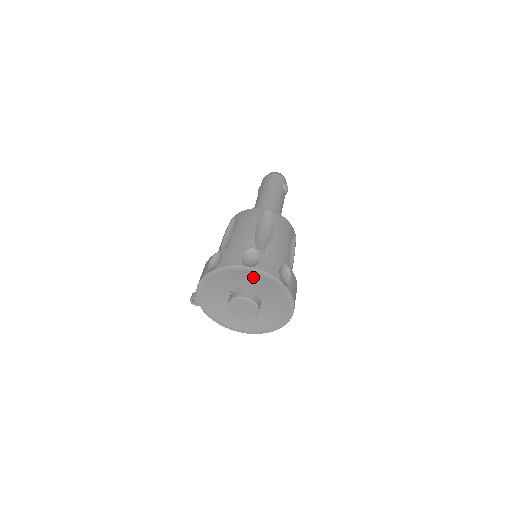
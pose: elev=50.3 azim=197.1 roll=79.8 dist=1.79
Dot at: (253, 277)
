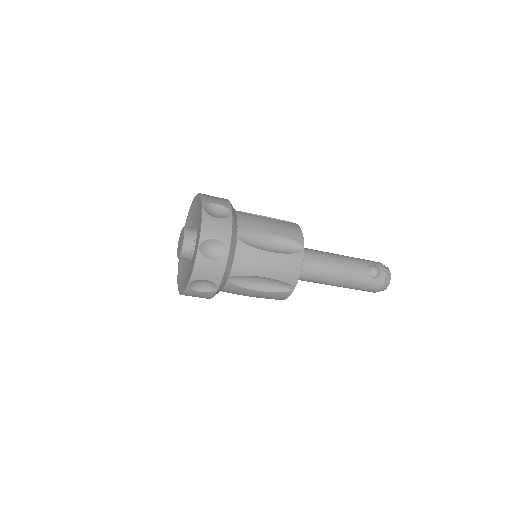
Dot at: (198, 206)
